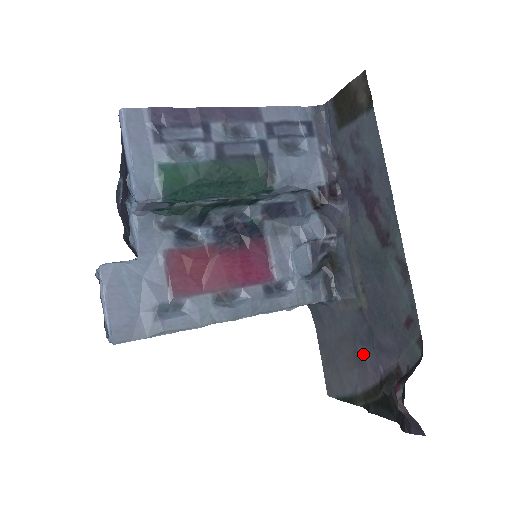
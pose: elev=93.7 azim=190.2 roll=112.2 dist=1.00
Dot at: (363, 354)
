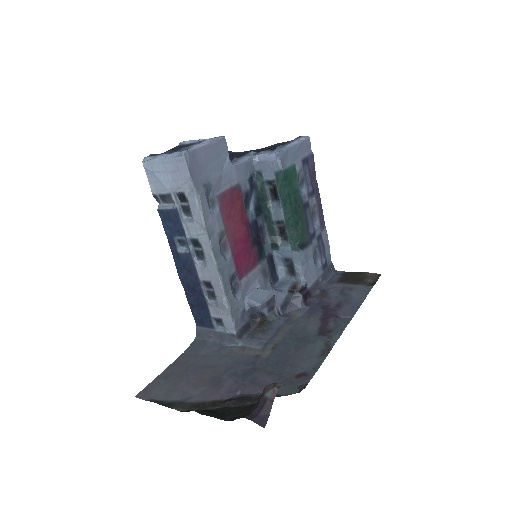
Dot at: (226, 380)
